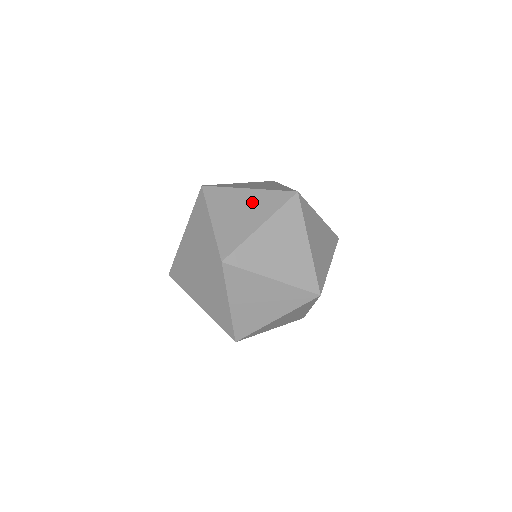
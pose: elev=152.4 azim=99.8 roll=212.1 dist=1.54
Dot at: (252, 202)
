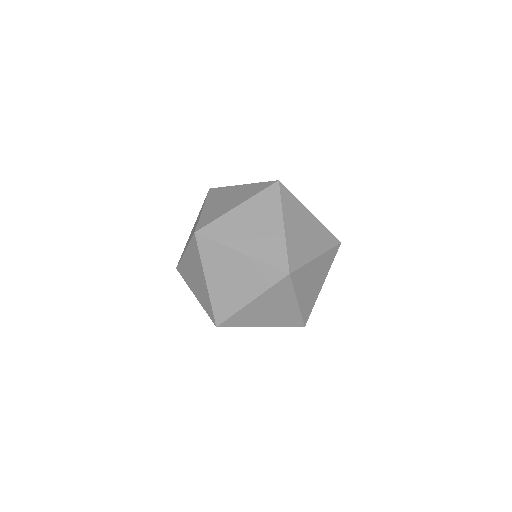
Dot at: (239, 192)
